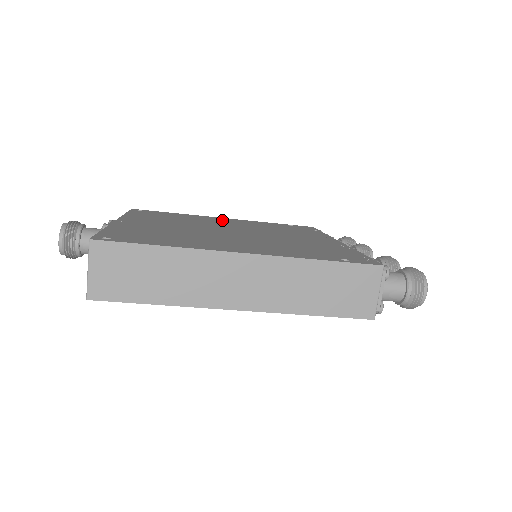
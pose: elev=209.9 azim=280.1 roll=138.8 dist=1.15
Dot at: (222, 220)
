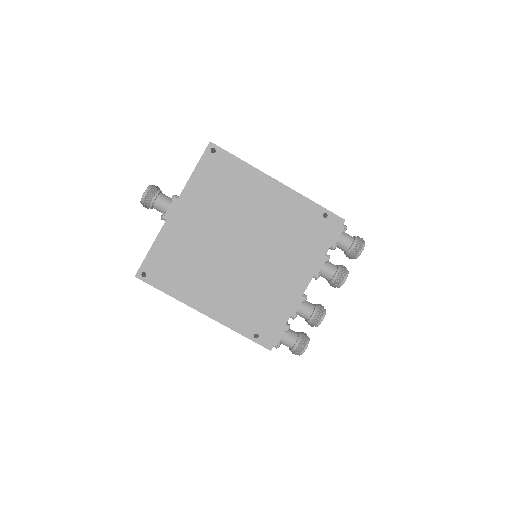
Dot at: occluded
